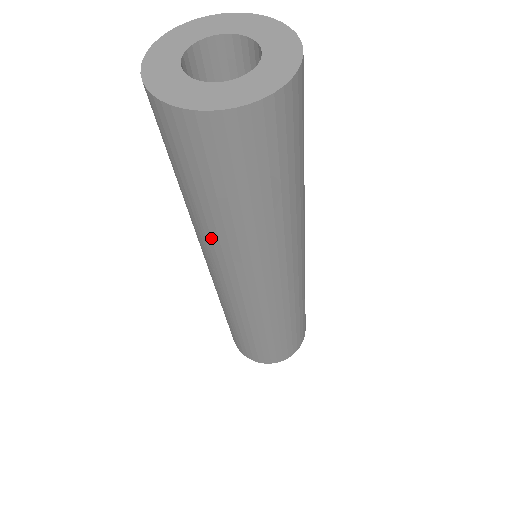
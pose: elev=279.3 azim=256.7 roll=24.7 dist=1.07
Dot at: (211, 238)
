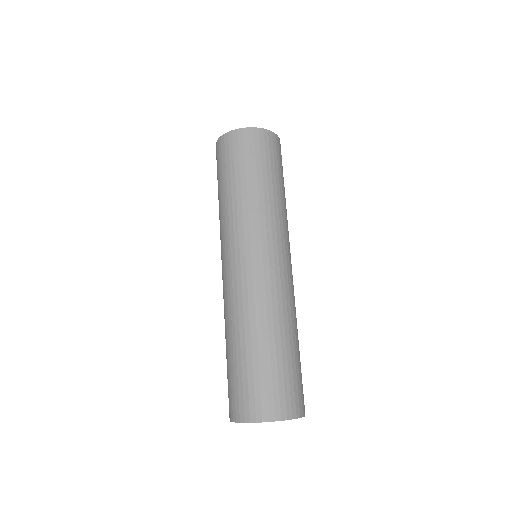
Dot at: occluded
